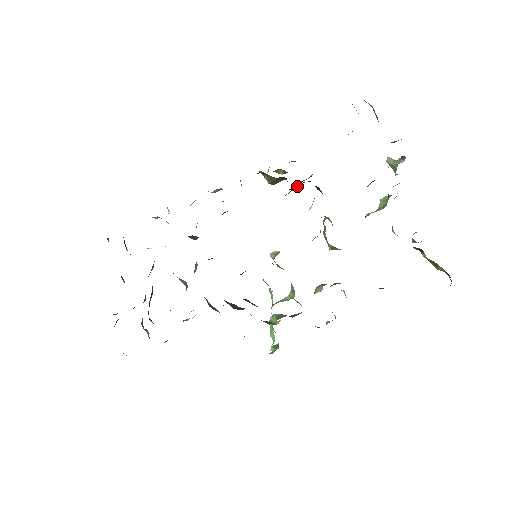
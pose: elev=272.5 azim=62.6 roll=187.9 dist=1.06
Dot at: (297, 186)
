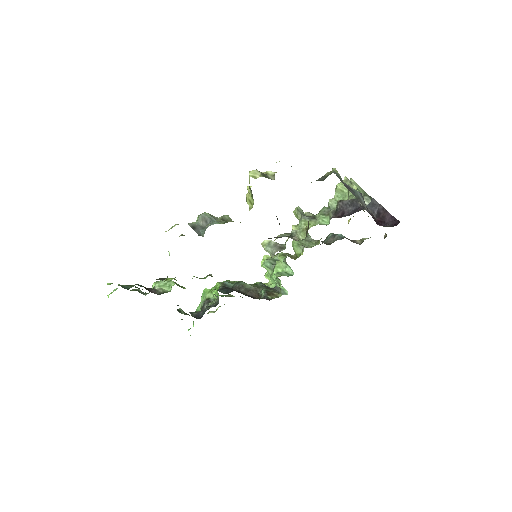
Dot at: occluded
